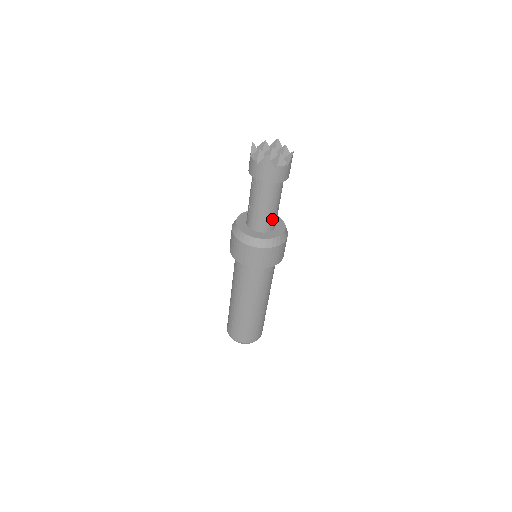
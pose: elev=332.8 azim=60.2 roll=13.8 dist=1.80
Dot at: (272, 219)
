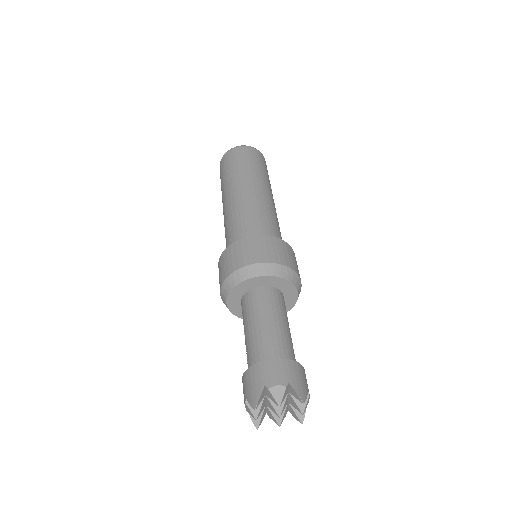
Dot at: occluded
